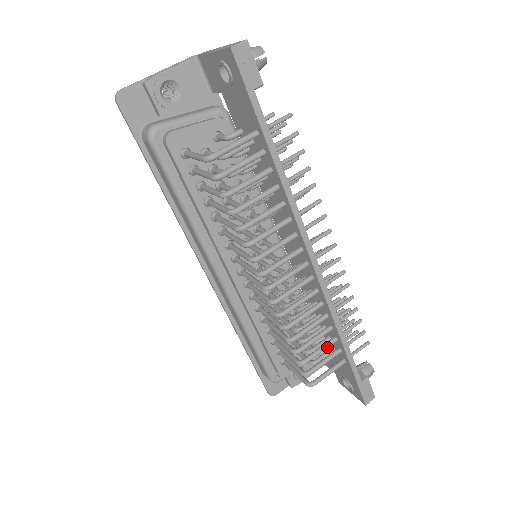
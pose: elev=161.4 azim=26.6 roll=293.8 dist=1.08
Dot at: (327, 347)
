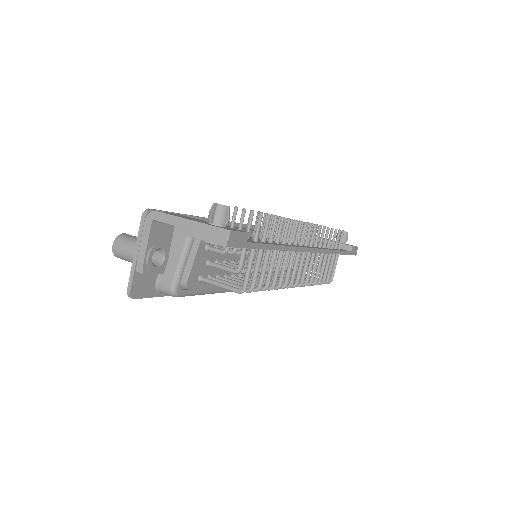
Dot at: occluded
